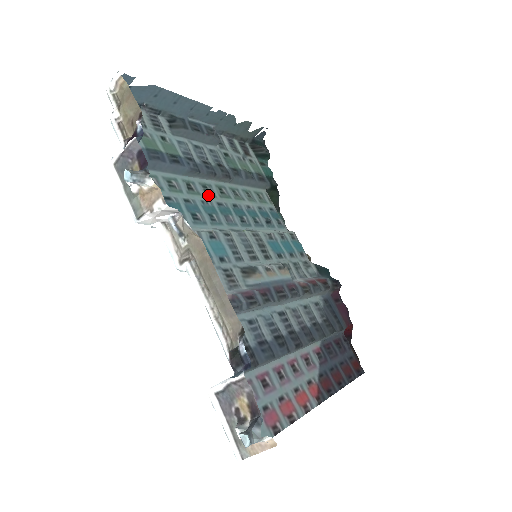
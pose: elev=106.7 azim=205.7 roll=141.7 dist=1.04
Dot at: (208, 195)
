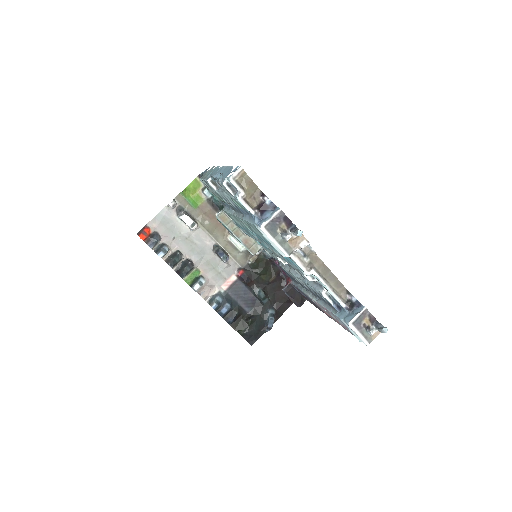
Dot at: (248, 227)
